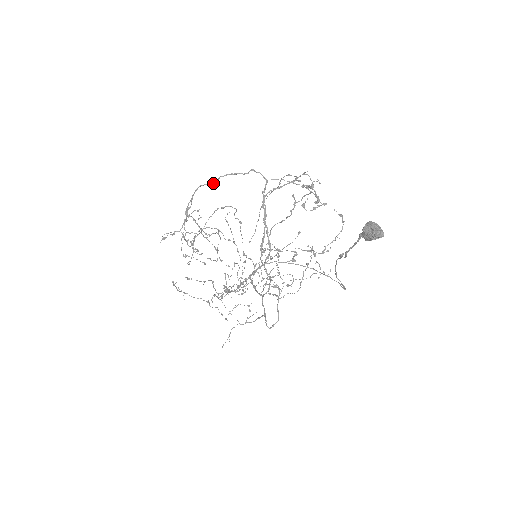
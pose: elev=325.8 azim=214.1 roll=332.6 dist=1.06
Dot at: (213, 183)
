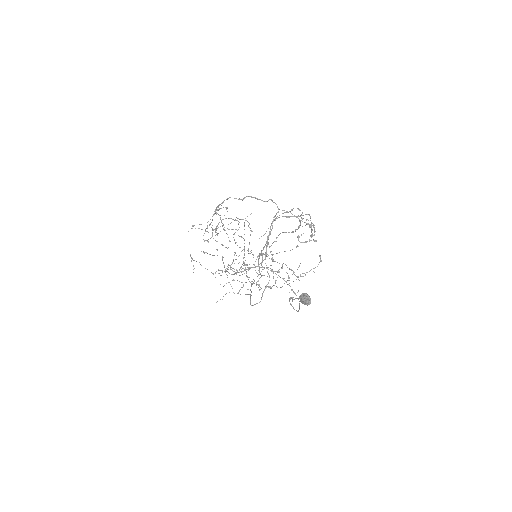
Dot at: (240, 199)
